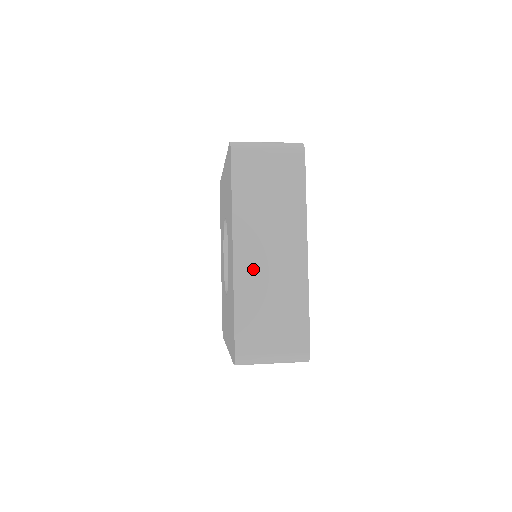
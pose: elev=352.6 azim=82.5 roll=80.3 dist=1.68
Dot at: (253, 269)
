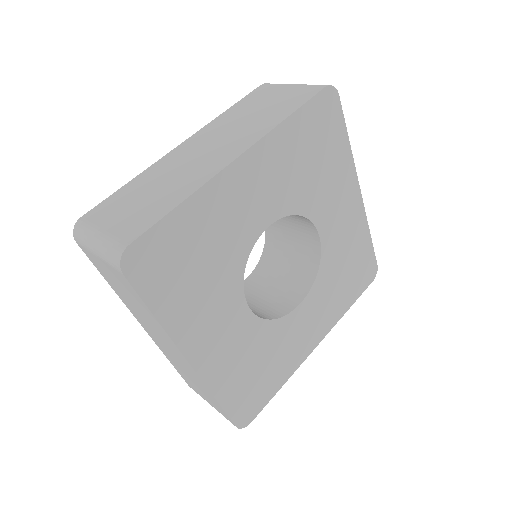
Dot at: (178, 159)
